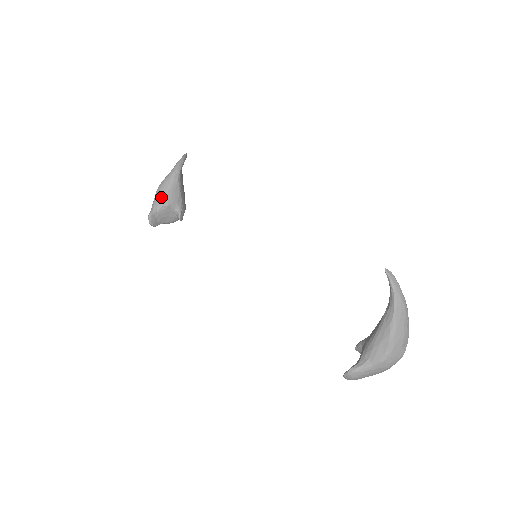
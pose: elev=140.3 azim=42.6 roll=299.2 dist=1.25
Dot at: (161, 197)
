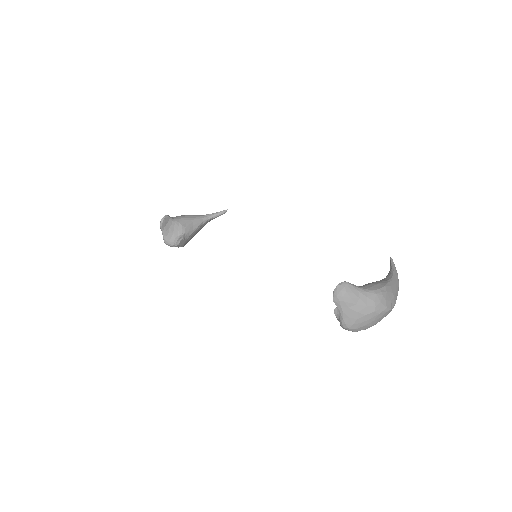
Dot at: (183, 218)
